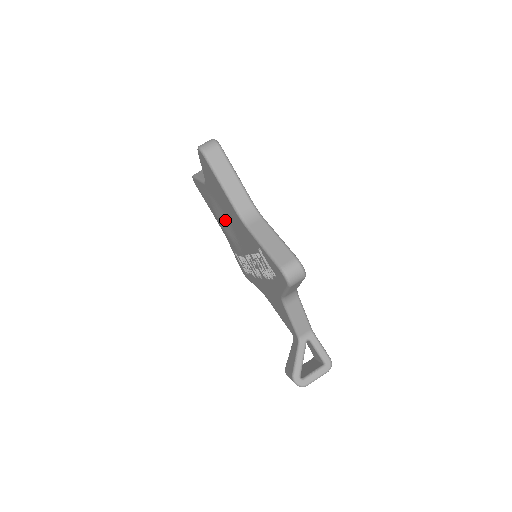
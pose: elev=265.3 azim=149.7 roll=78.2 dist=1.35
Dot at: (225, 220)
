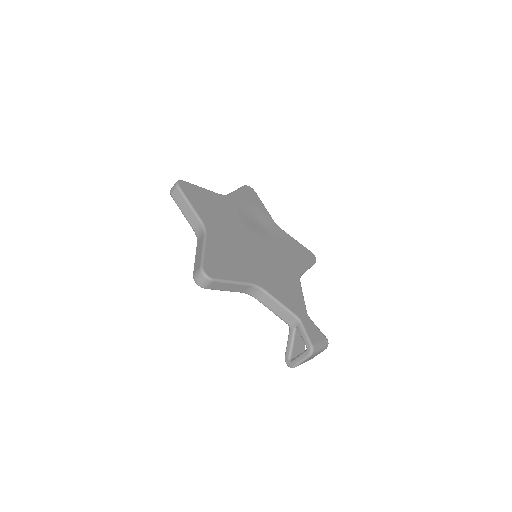
Dot at: occluded
